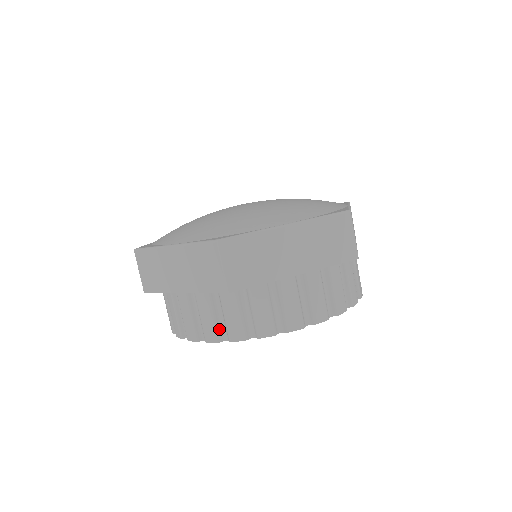
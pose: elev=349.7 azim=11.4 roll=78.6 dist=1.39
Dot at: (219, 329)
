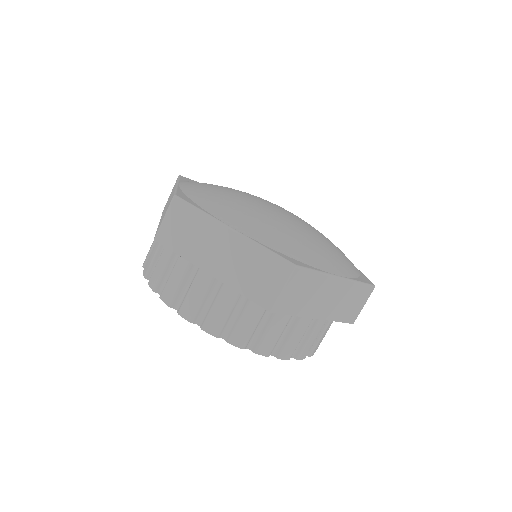
Dot at: (224, 326)
